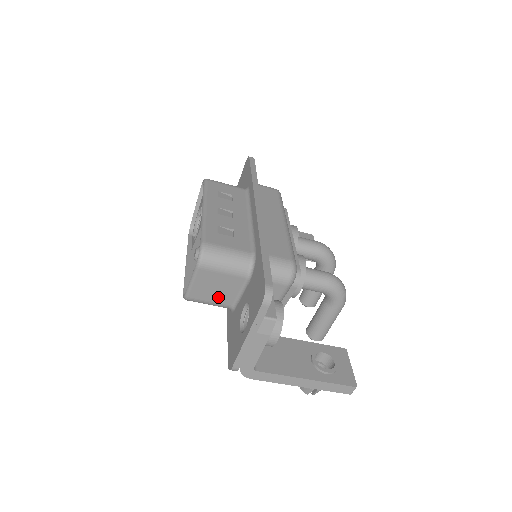
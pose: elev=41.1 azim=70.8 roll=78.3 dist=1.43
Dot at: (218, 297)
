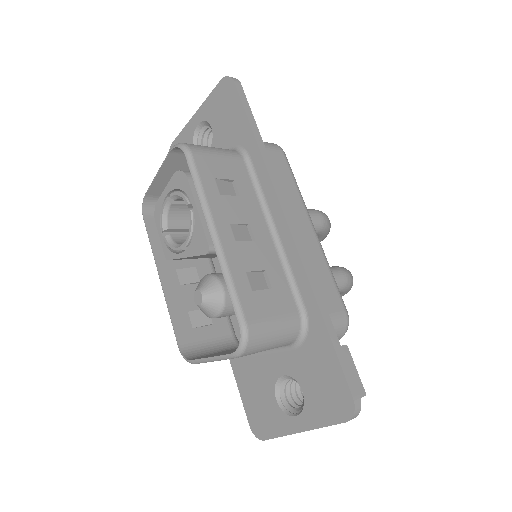
Dot at: occluded
